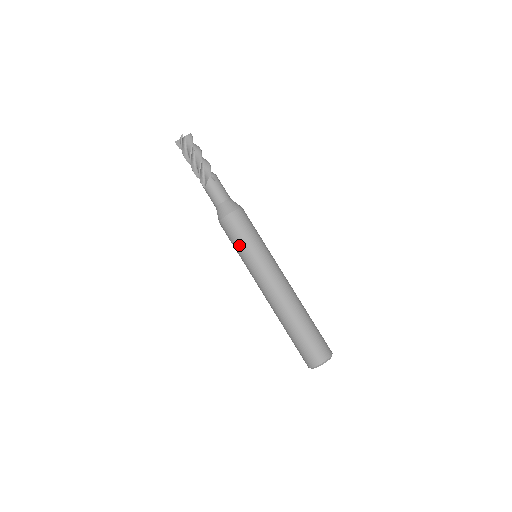
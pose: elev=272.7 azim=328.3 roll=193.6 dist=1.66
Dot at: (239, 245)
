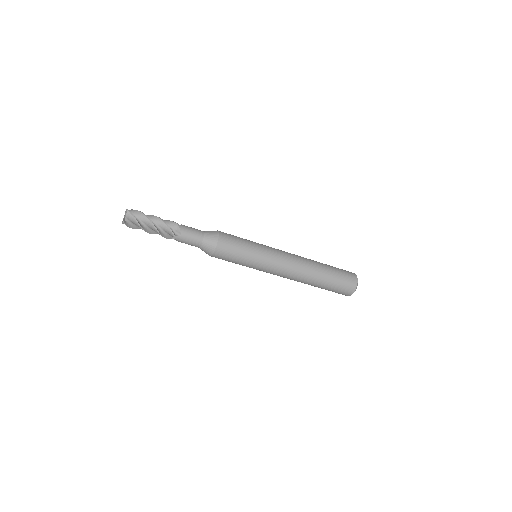
Dot at: occluded
